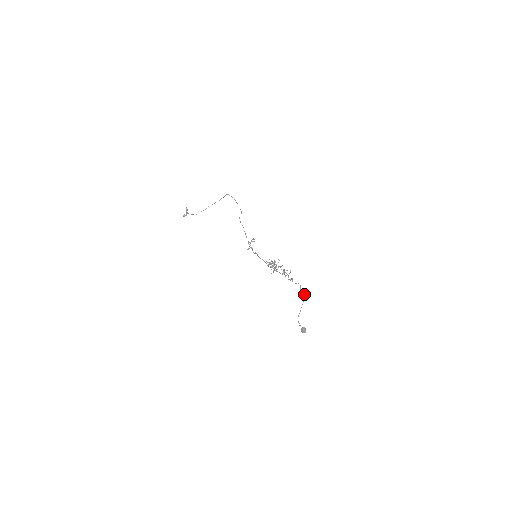
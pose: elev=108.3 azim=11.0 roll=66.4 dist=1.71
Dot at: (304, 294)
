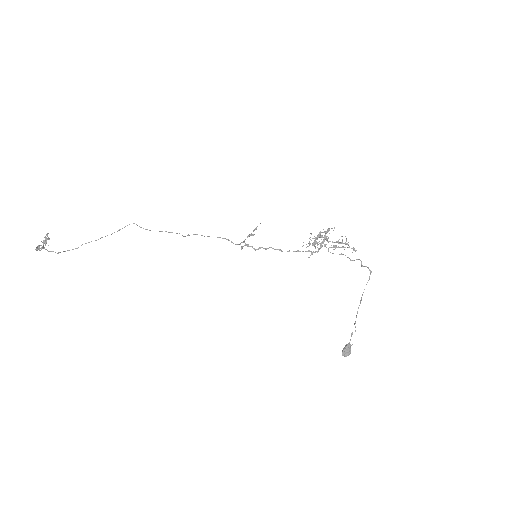
Dot at: occluded
